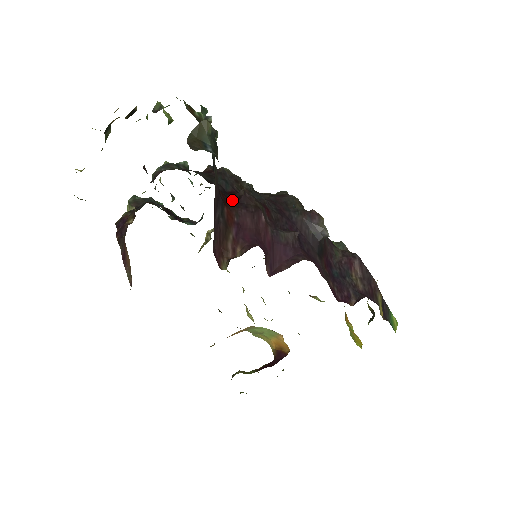
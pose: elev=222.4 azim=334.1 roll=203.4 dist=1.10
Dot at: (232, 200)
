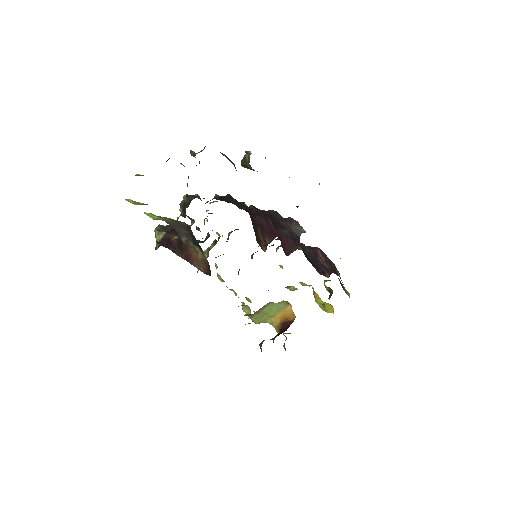
Dot at: occluded
